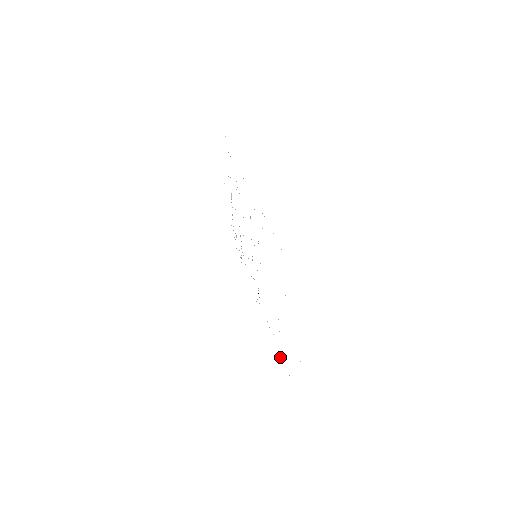
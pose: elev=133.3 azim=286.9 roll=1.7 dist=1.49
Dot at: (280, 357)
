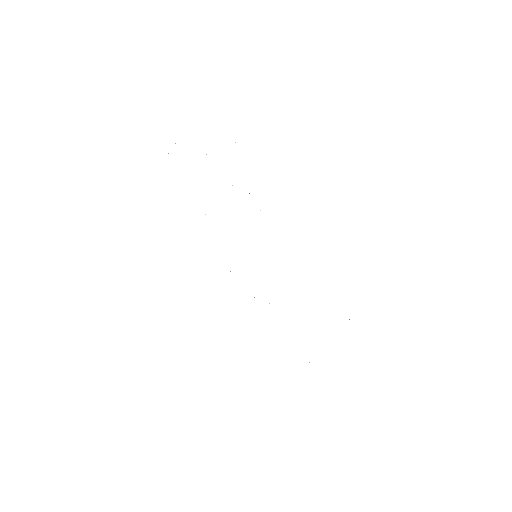
Dot at: occluded
